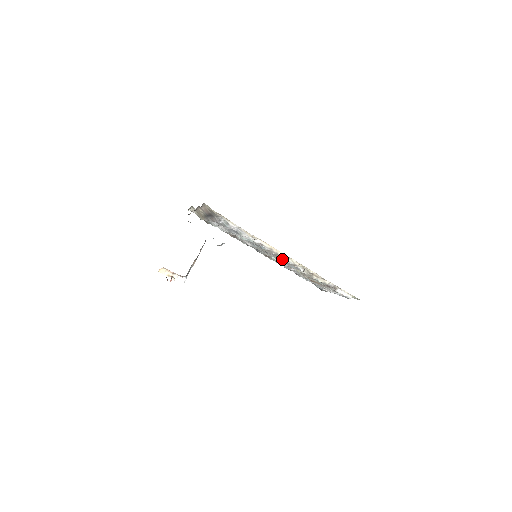
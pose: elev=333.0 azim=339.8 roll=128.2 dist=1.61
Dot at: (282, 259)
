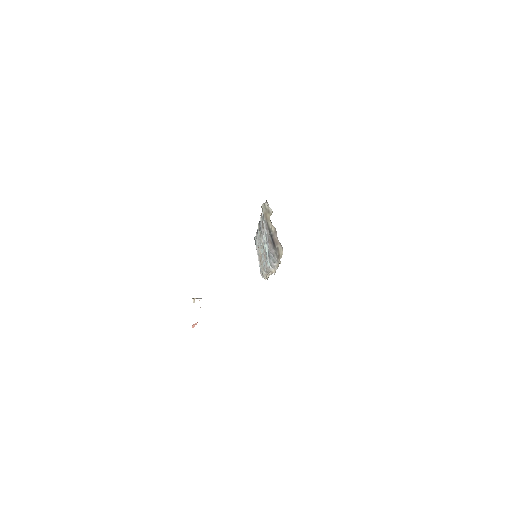
Dot at: occluded
